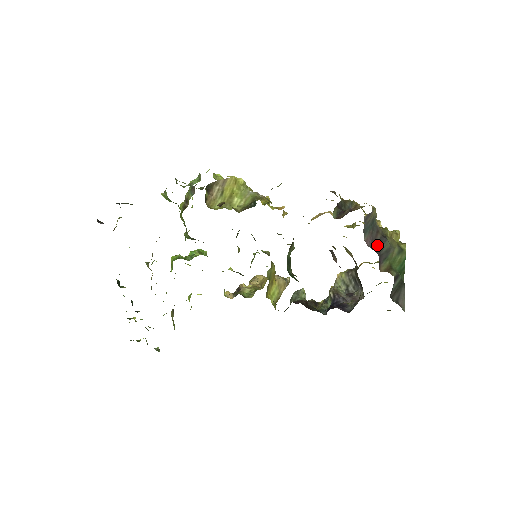
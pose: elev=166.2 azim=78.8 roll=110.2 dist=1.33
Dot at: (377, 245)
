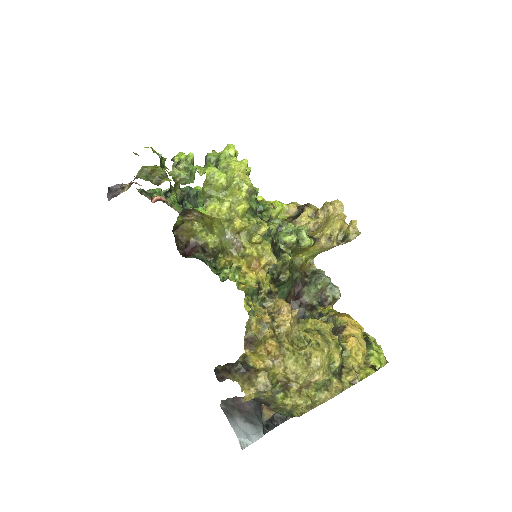
Dot at: (258, 401)
